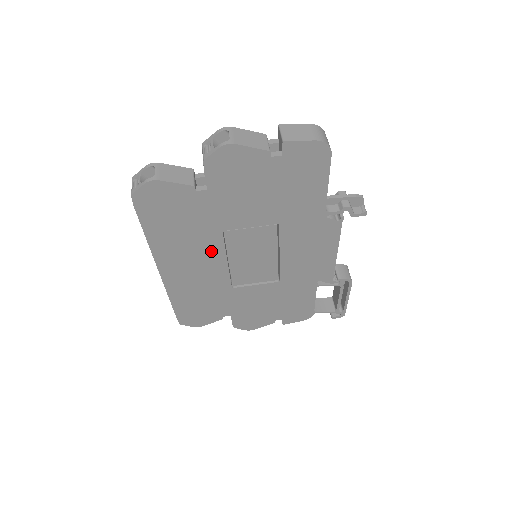
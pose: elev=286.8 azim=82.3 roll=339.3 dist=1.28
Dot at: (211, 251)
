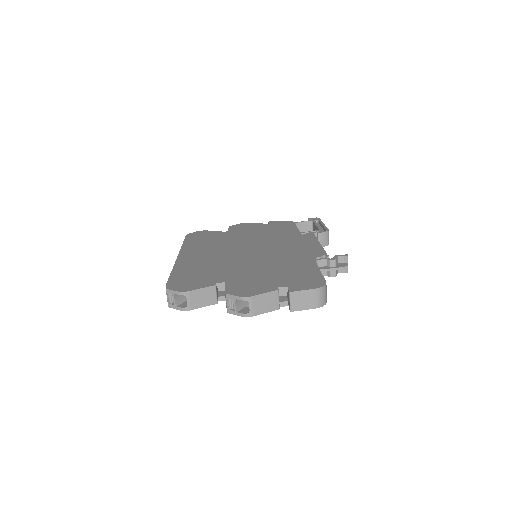
Dot at: occluded
